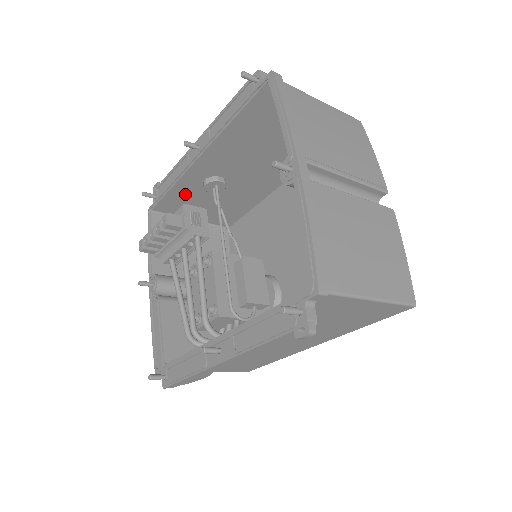
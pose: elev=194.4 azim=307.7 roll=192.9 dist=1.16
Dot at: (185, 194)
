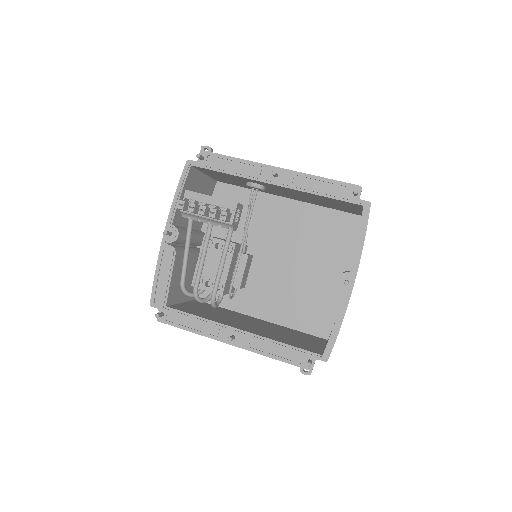
Dot at: (229, 176)
